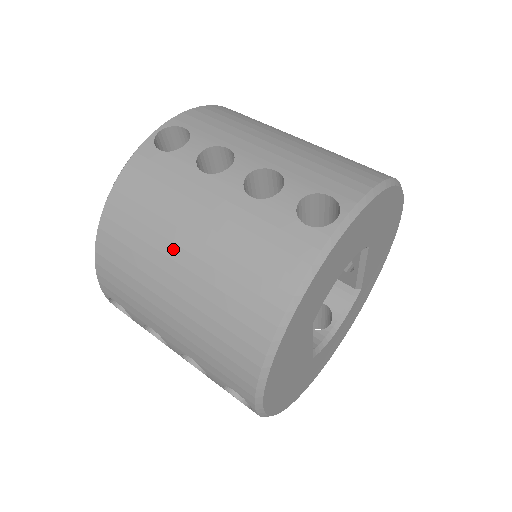
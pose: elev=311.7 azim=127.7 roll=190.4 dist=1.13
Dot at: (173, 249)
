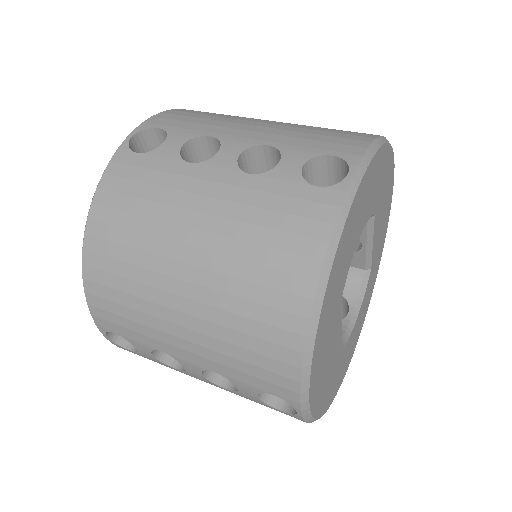
Dot at: (175, 248)
